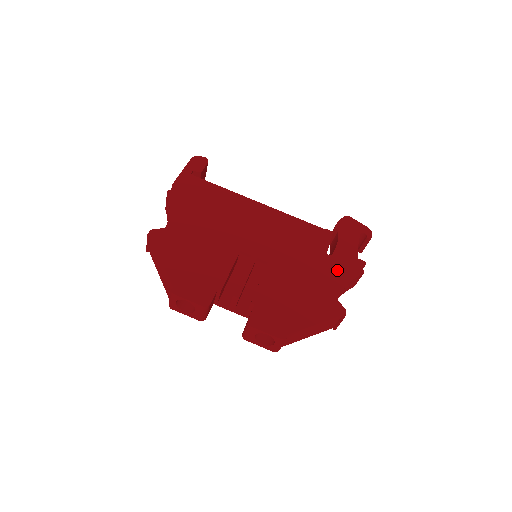
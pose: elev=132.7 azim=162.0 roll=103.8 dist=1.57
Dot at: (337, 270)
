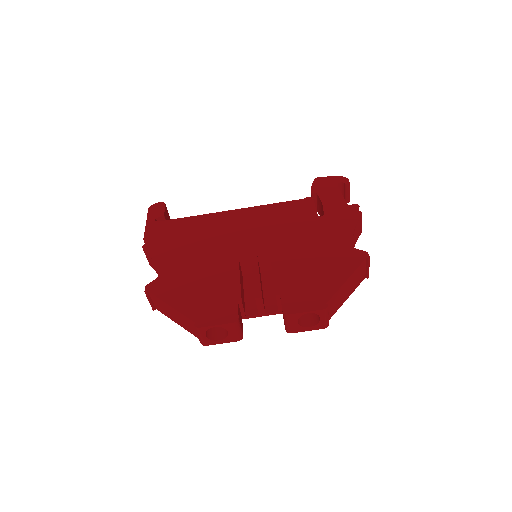
Dot at: (336, 224)
